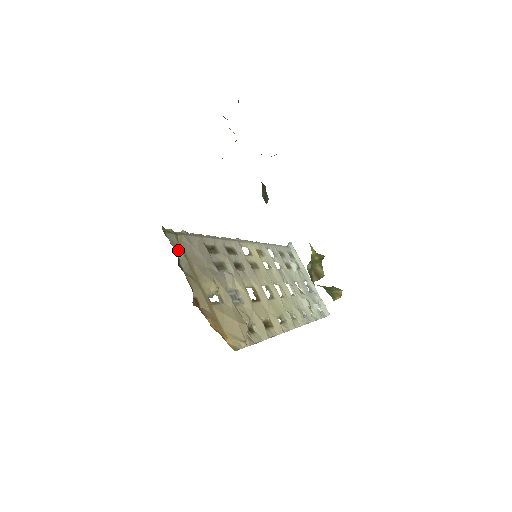
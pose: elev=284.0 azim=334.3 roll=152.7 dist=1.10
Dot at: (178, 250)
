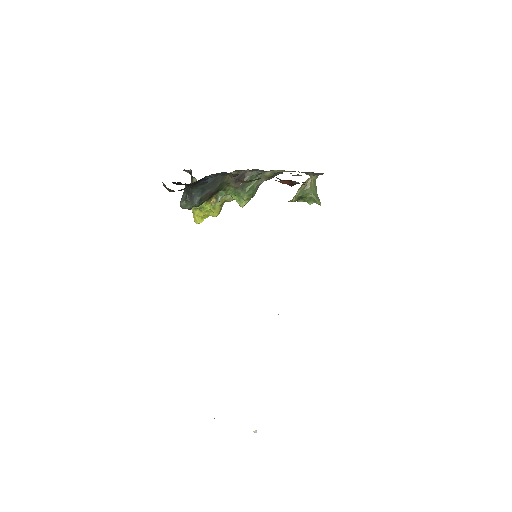
Dot at: occluded
